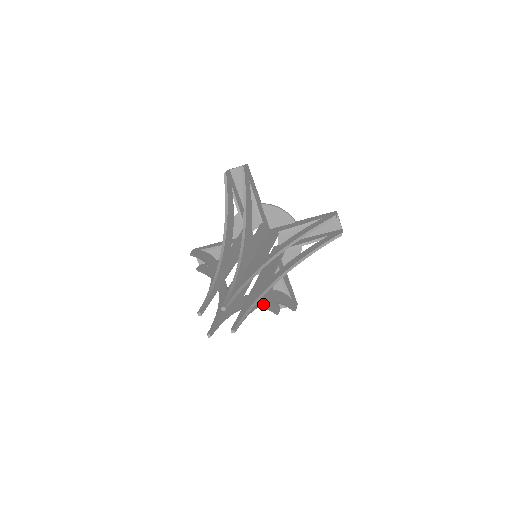
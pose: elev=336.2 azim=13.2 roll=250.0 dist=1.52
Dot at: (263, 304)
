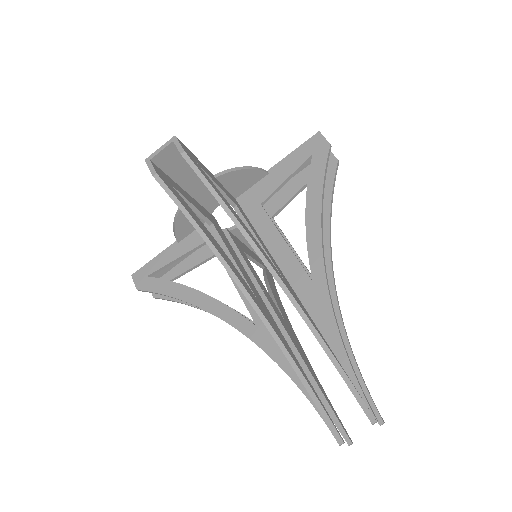
Dot at: occluded
